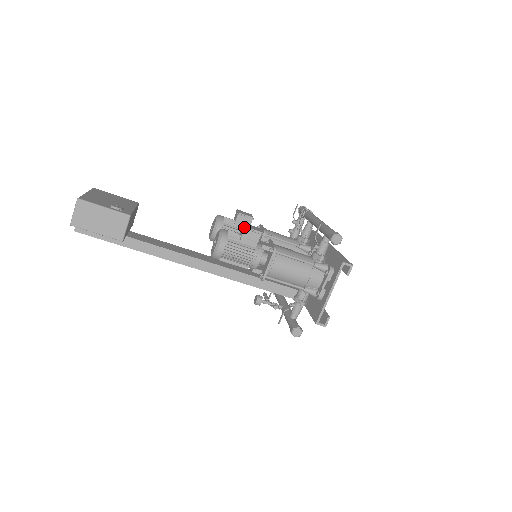
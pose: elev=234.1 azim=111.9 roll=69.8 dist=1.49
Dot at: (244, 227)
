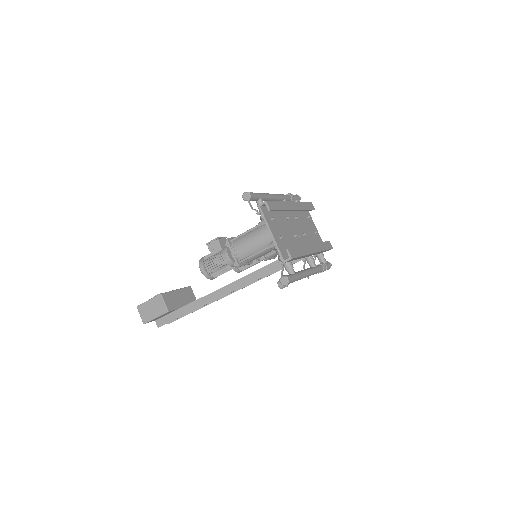
Dot at: (206, 244)
